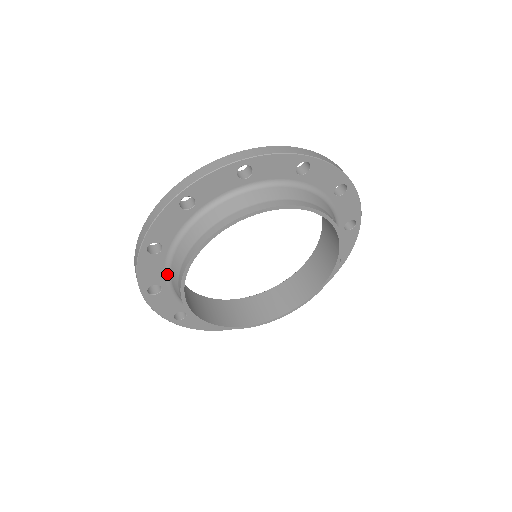
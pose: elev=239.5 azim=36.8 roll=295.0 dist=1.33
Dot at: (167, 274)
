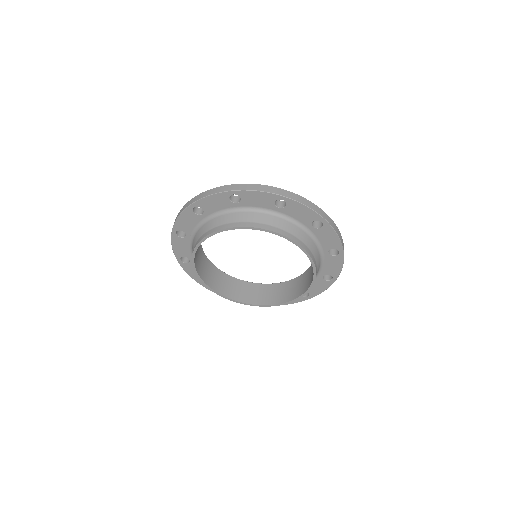
Dot at: (195, 230)
